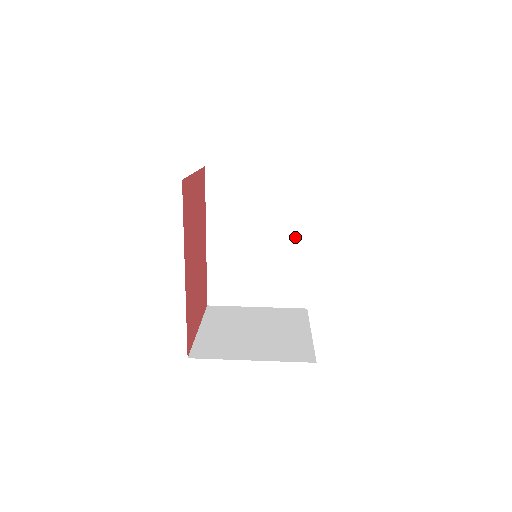
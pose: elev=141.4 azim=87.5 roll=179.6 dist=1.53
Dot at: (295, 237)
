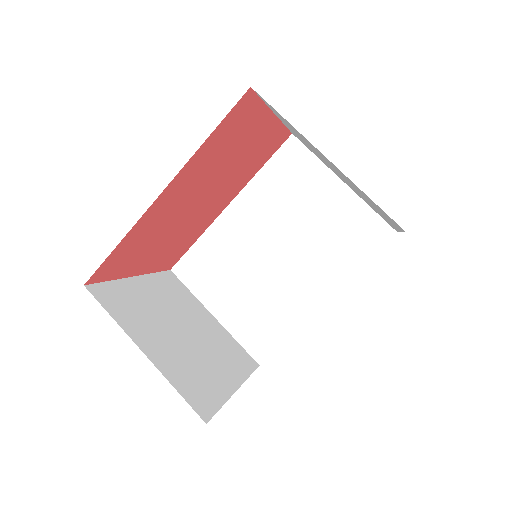
Dot at: (314, 283)
